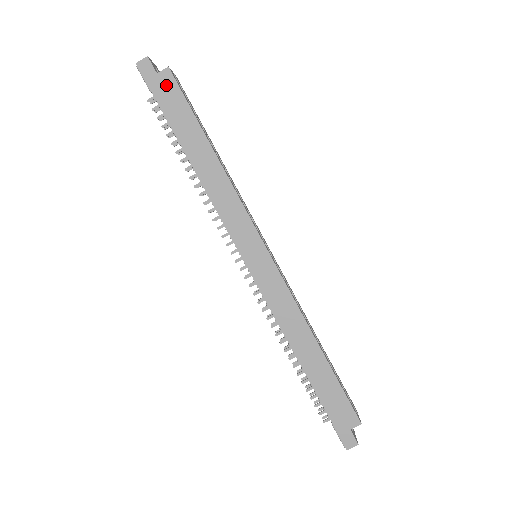
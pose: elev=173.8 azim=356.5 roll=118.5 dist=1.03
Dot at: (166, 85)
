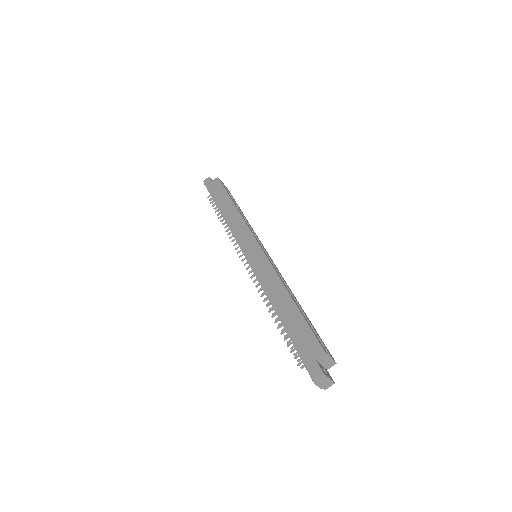
Dot at: (215, 184)
